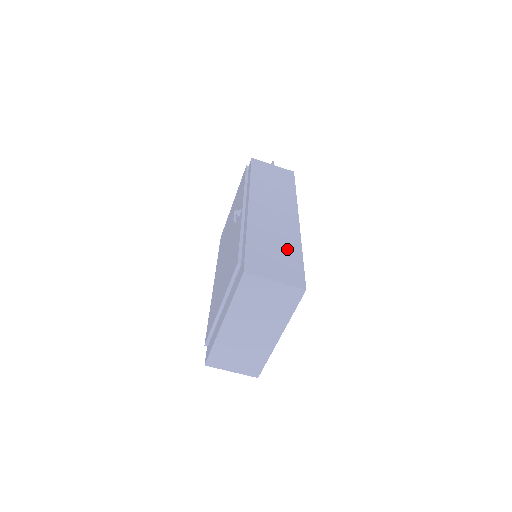
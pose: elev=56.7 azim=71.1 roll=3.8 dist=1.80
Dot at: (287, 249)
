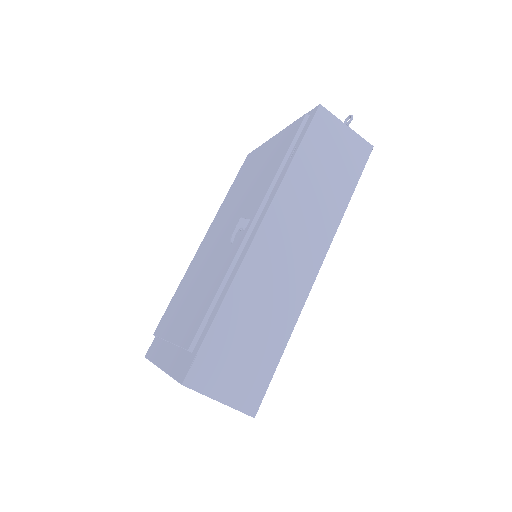
Dot at: (268, 337)
